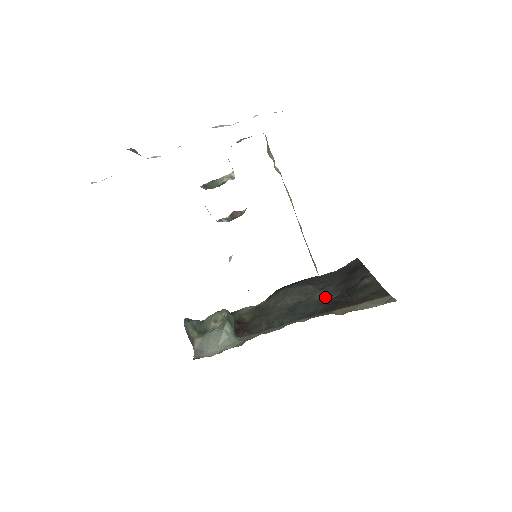
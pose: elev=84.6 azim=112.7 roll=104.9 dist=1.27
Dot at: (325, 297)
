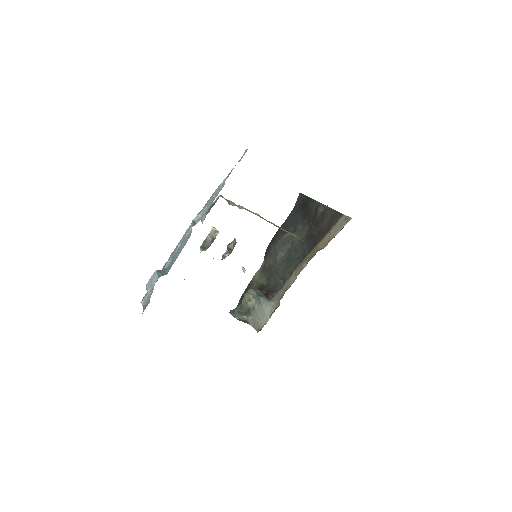
Dot at: (301, 236)
